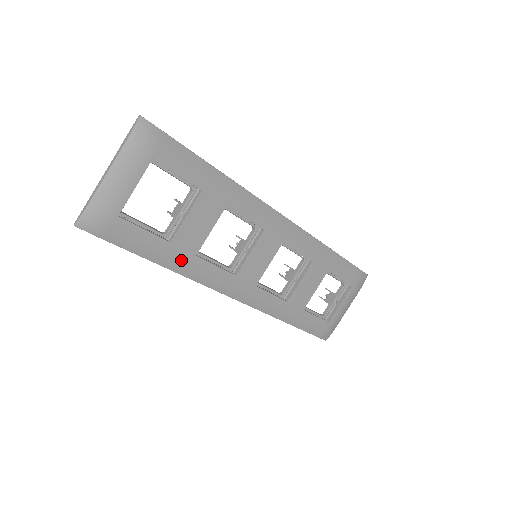
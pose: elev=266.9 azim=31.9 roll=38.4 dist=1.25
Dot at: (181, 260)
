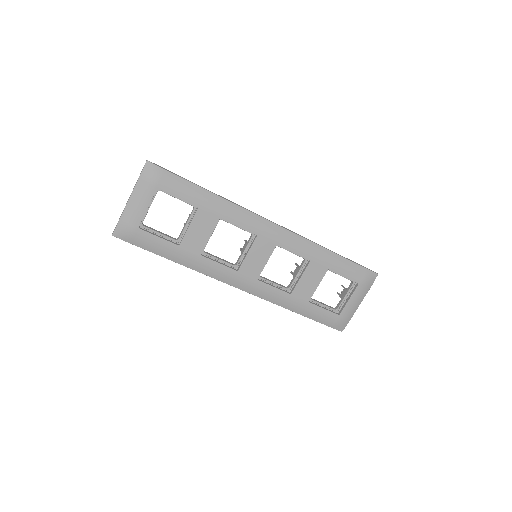
Dot at: (190, 258)
